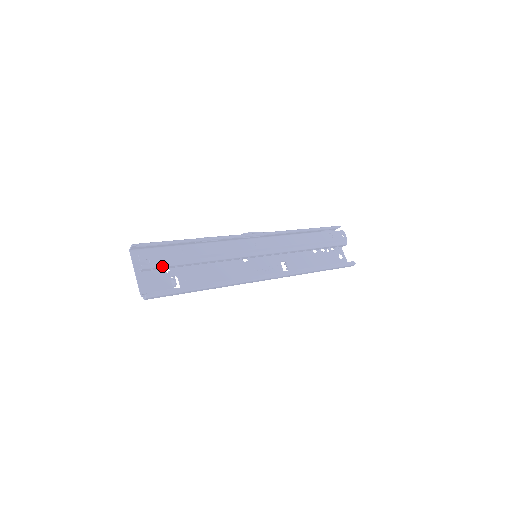
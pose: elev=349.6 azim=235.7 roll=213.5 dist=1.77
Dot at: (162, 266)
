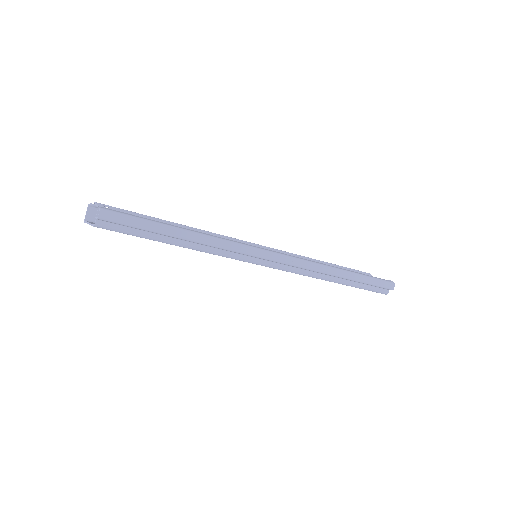
Dot at: occluded
